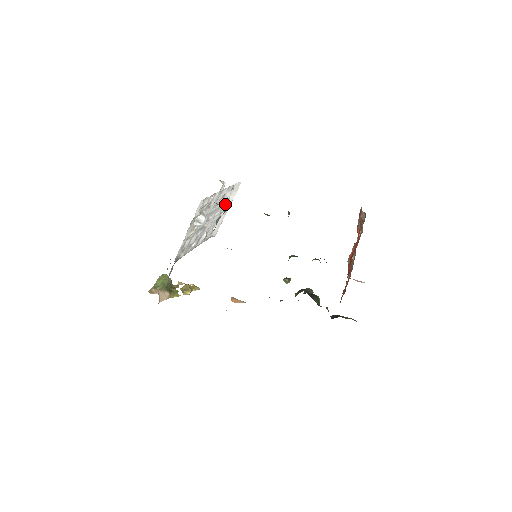
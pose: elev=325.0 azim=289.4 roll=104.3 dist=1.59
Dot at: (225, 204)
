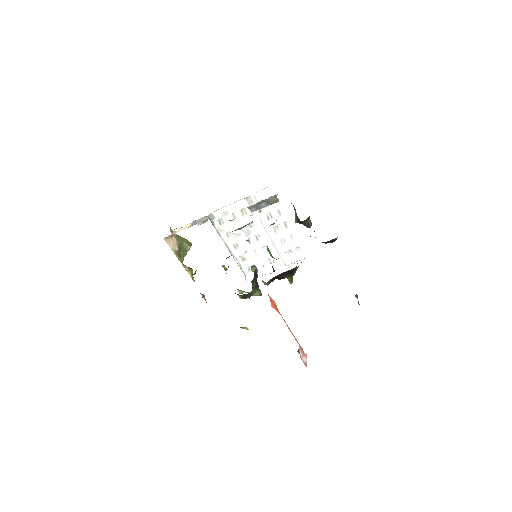
Dot at: (279, 255)
